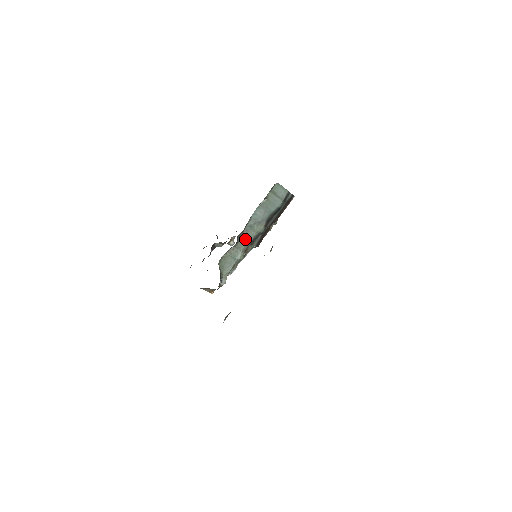
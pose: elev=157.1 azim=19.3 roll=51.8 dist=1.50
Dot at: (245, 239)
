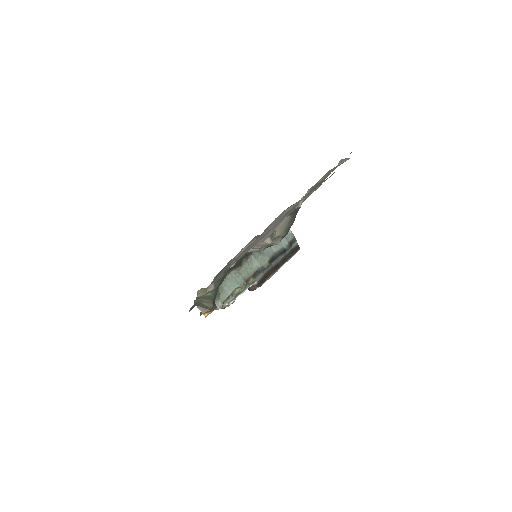
Dot at: (248, 267)
